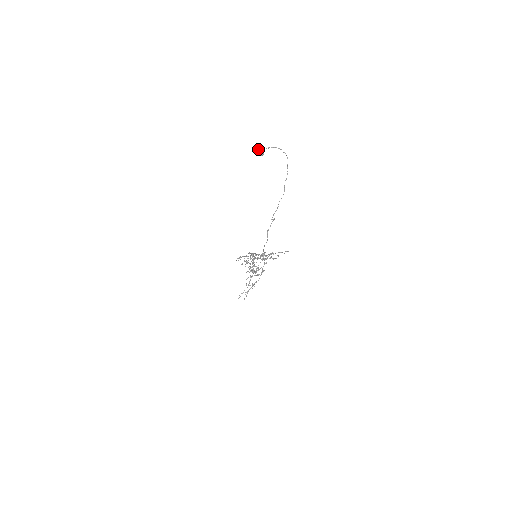
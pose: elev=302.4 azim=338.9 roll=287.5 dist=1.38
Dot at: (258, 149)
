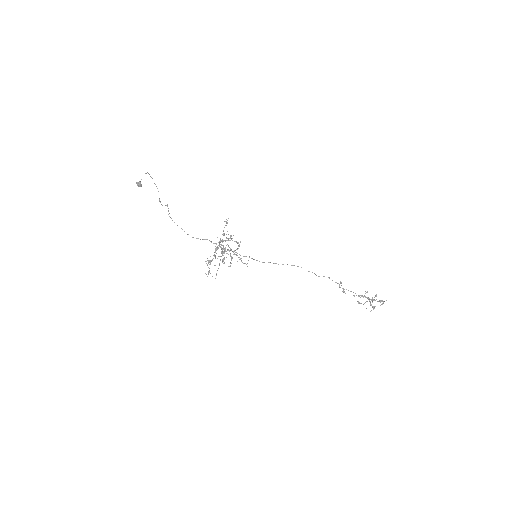
Dot at: (137, 185)
